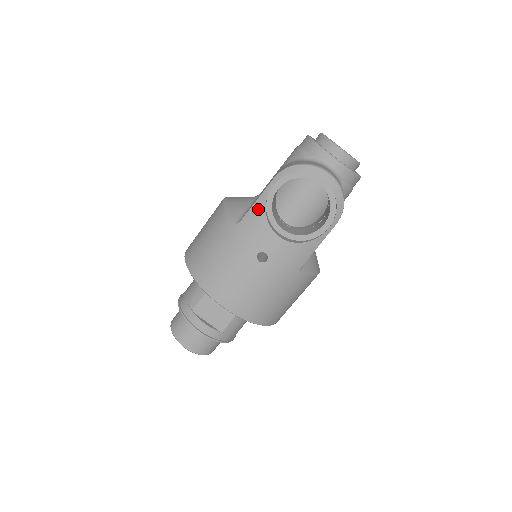
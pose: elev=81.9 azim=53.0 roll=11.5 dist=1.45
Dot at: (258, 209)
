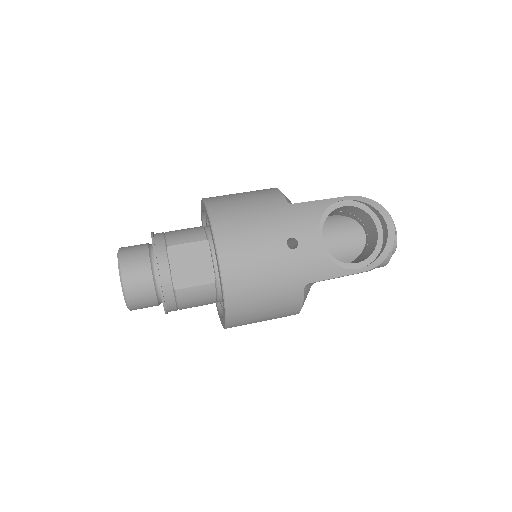
Dot at: (318, 206)
